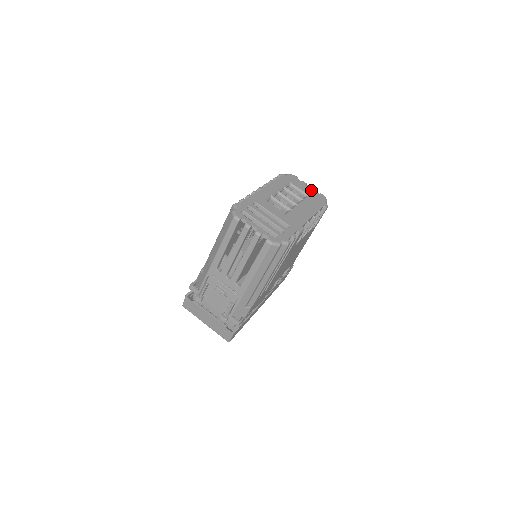
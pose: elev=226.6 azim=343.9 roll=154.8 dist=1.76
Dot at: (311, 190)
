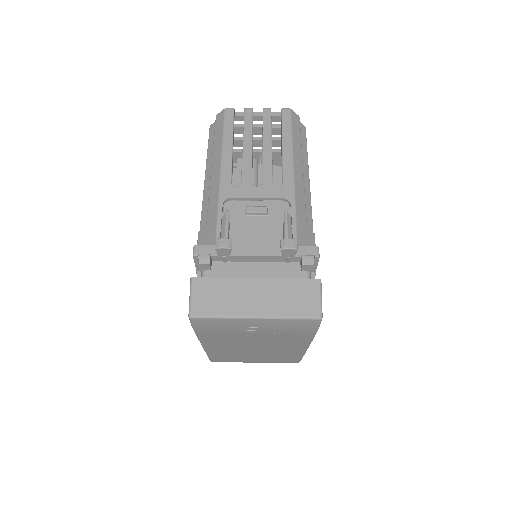
Dot at: occluded
